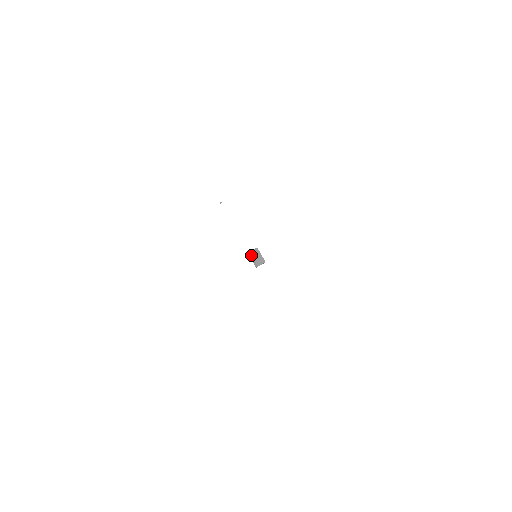
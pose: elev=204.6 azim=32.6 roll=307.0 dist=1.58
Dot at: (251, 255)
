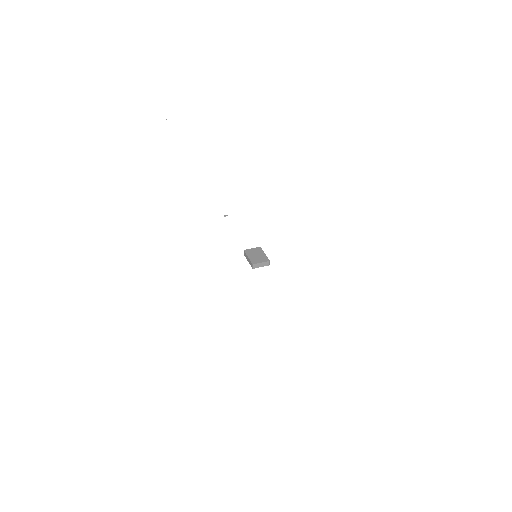
Dot at: (245, 253)
